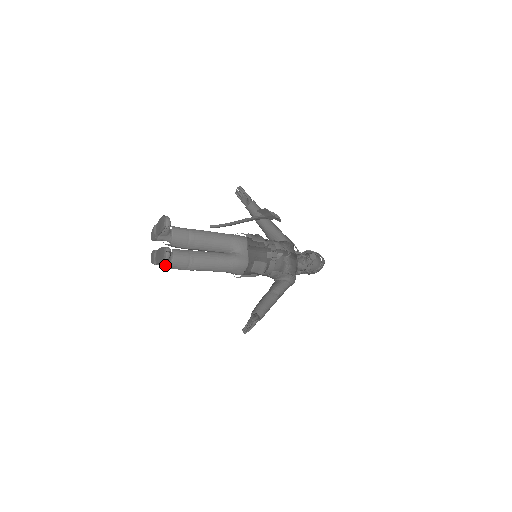
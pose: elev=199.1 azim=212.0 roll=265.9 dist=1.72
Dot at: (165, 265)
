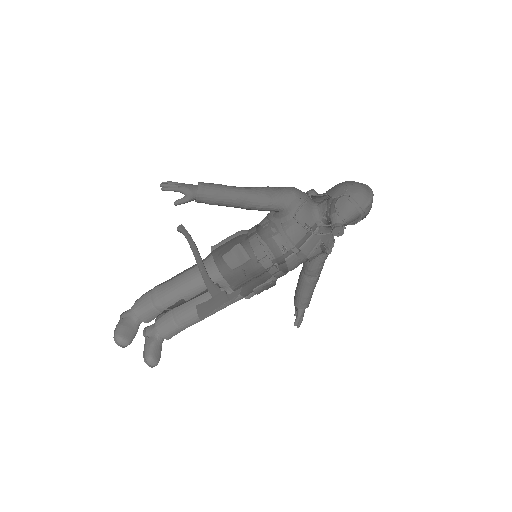
Dot at: occluded
